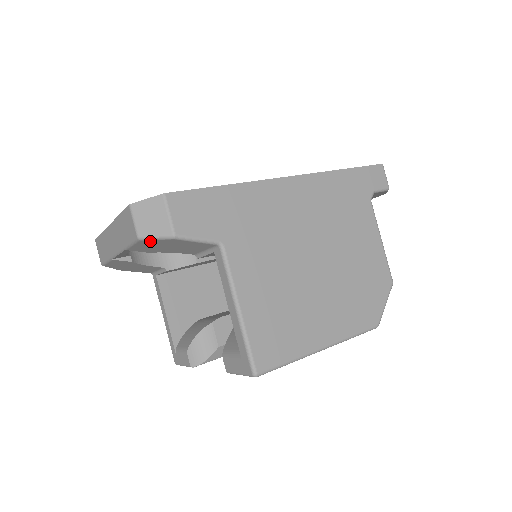
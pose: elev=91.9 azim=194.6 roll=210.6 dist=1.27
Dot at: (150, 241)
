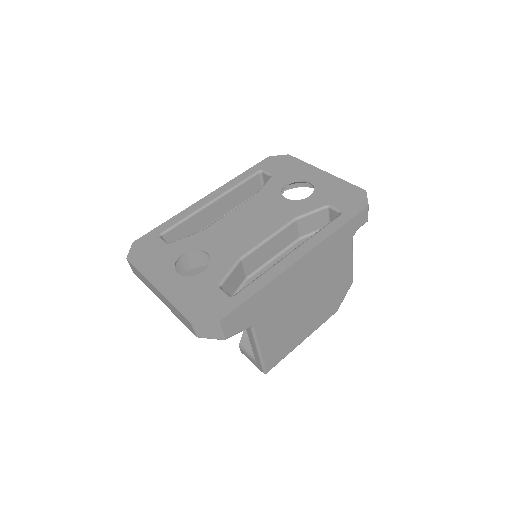
Dot at: occluded
